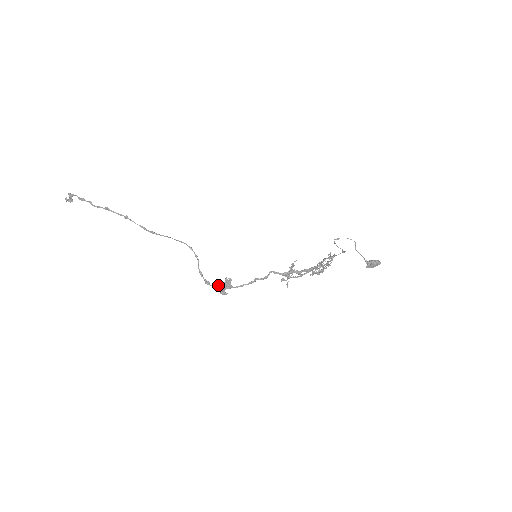
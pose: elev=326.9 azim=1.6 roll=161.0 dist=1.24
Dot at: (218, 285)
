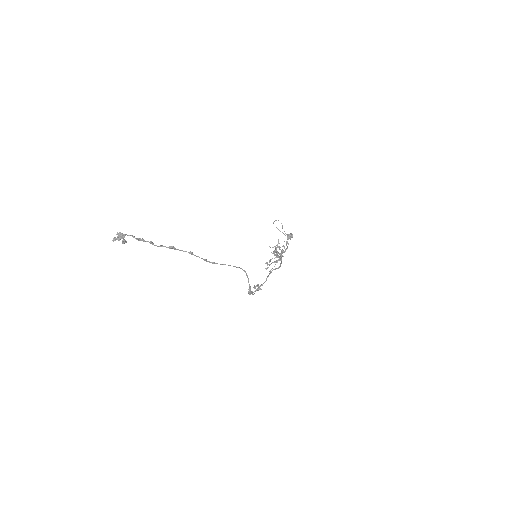
Dot at: (249, 289)
